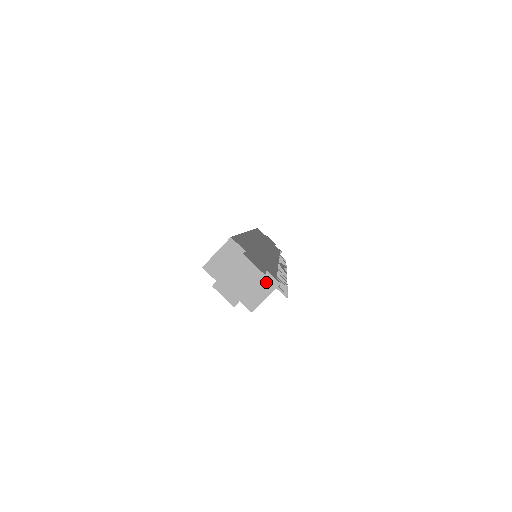
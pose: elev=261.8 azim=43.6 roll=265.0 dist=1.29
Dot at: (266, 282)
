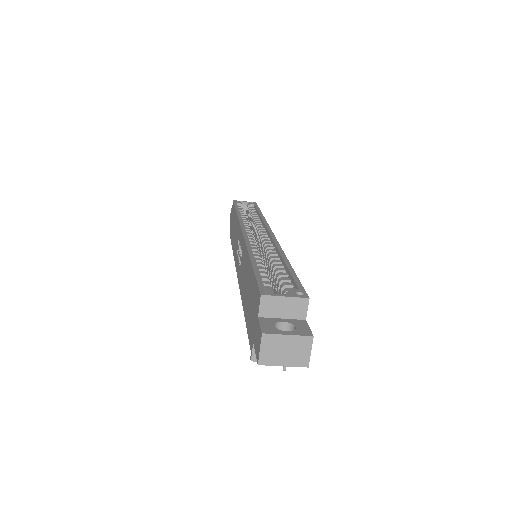
Dot at: occluded
